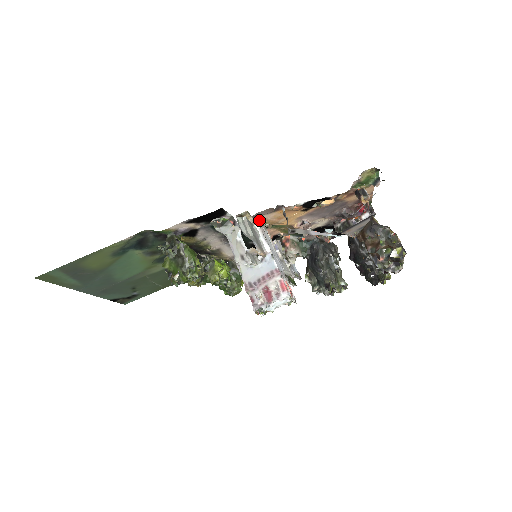
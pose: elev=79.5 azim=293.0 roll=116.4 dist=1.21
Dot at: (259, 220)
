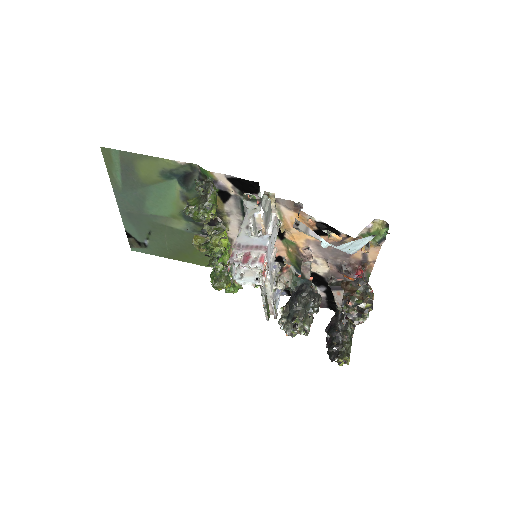
Dot at: (278, 211)
